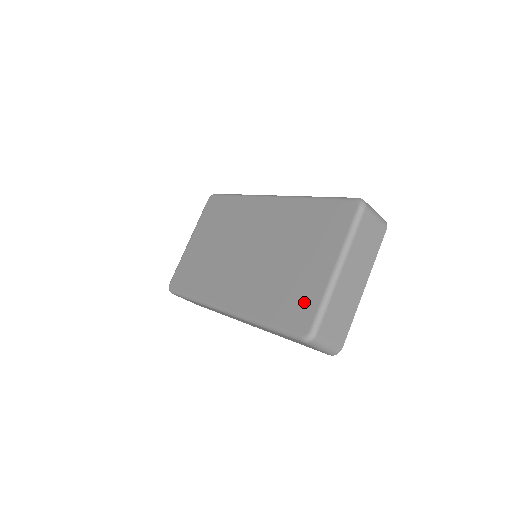
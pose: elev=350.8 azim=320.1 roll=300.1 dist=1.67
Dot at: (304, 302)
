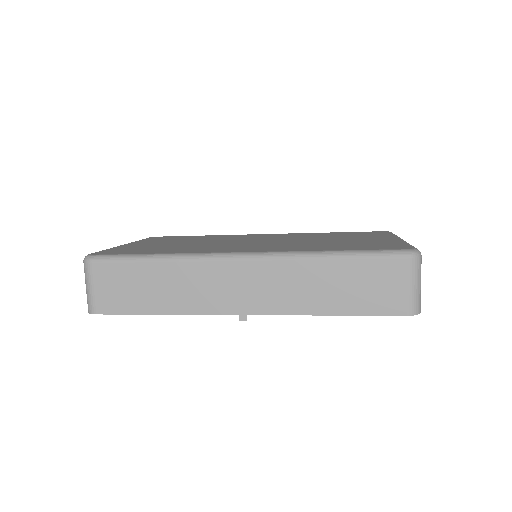
Dot at: (383, 244)
